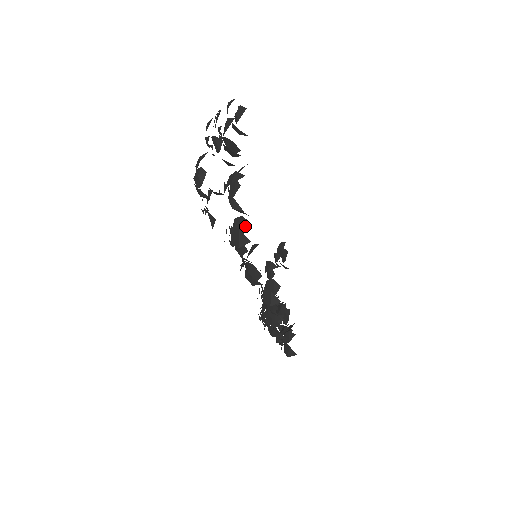
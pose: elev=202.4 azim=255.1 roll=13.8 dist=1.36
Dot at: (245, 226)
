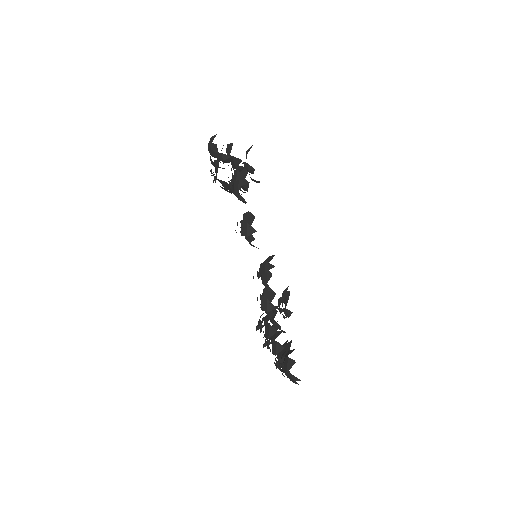
Dot at: (242, 168)
